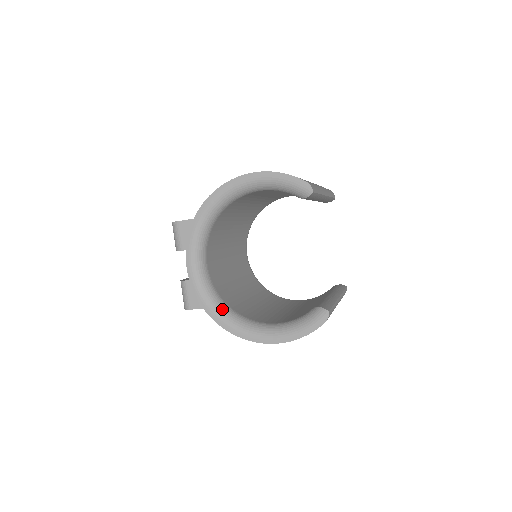
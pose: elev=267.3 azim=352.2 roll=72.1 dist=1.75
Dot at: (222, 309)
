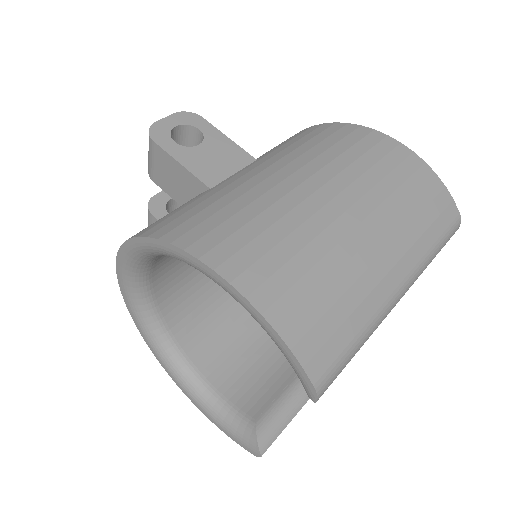
Dot at: (153, 331)
